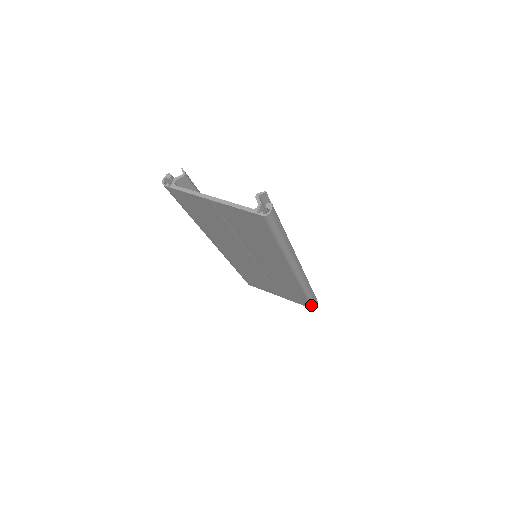
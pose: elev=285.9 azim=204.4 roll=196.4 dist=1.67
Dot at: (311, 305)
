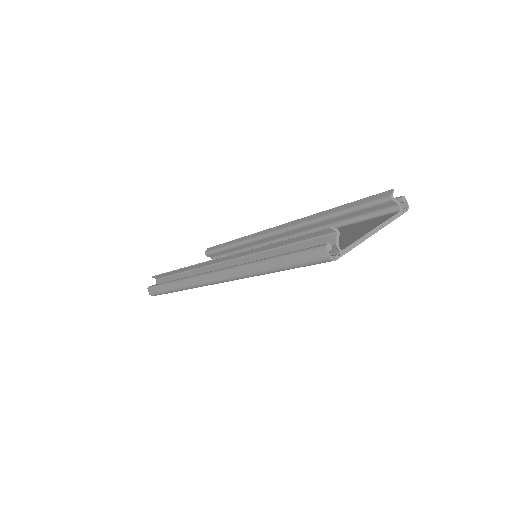
Dot at: occluded
